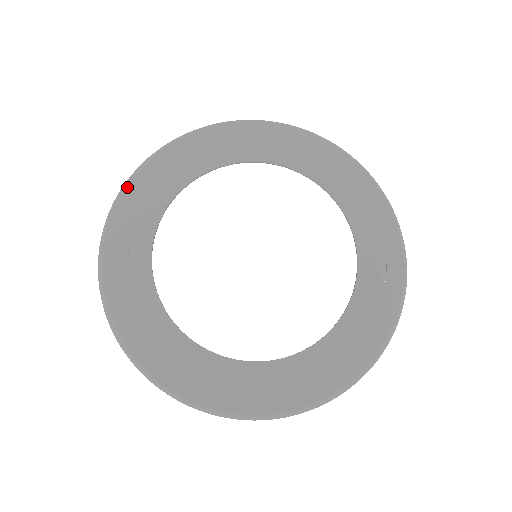
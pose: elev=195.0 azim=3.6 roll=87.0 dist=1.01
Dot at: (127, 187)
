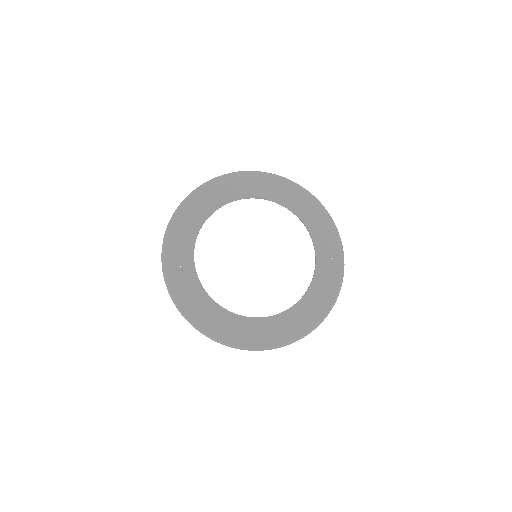
Dot at: (170, 226)
